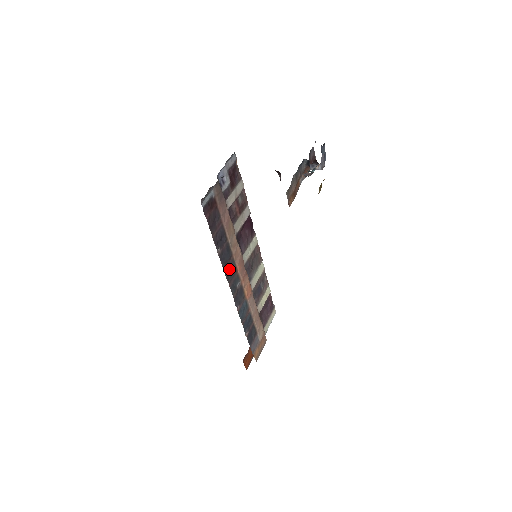
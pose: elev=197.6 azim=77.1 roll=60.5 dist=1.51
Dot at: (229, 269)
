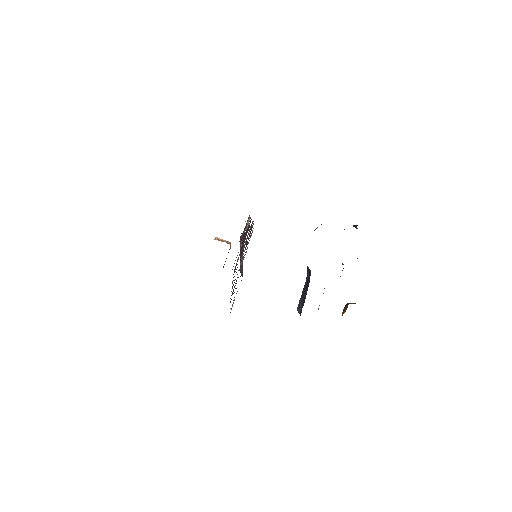
Dot at: occluded
